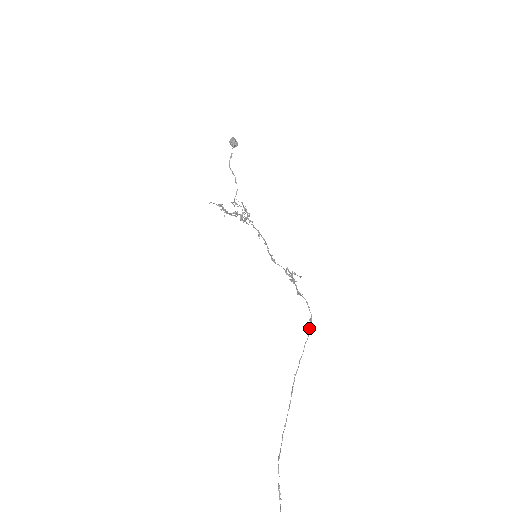
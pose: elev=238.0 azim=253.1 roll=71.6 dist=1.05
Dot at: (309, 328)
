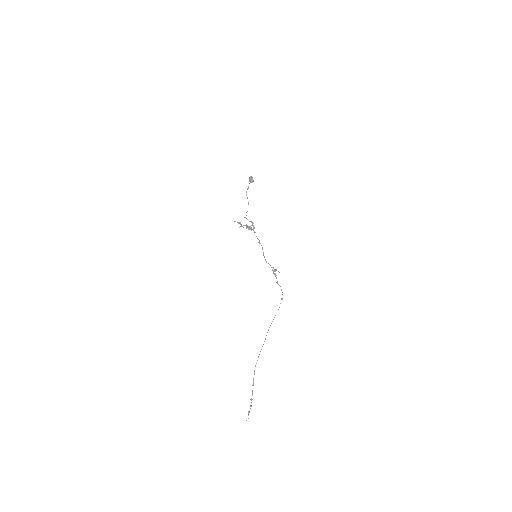
Dot at: (280, 303)
